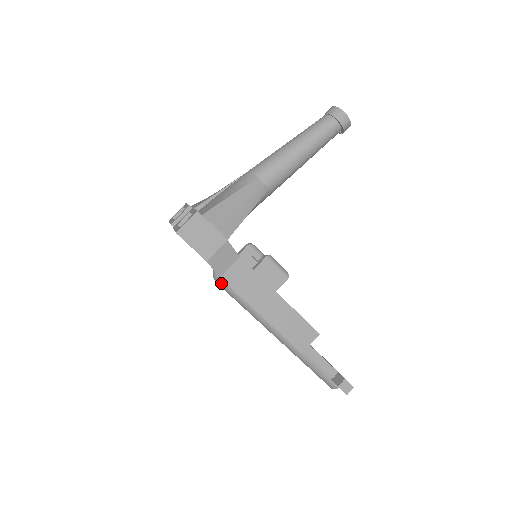
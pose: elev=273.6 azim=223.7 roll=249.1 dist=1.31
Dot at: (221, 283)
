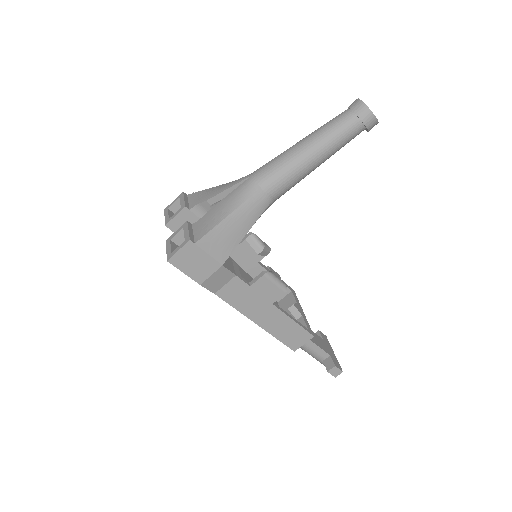
Dot at: occluded
